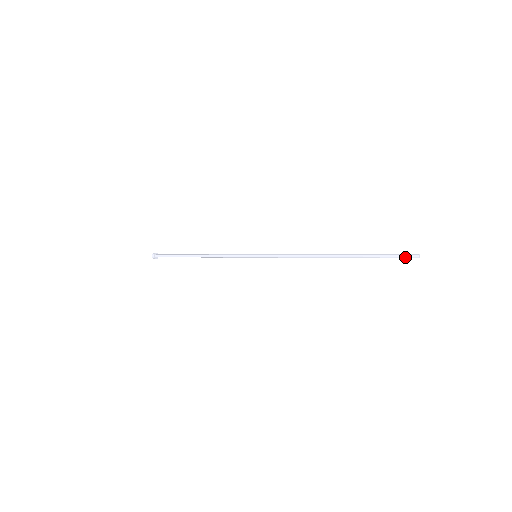
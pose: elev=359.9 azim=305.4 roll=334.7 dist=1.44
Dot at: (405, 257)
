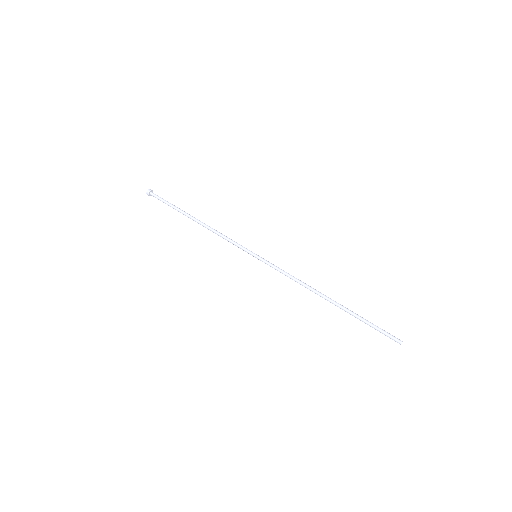
Dot at: (390, 338)
